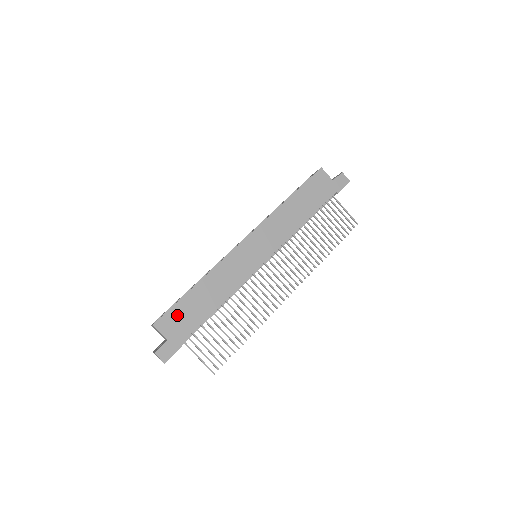
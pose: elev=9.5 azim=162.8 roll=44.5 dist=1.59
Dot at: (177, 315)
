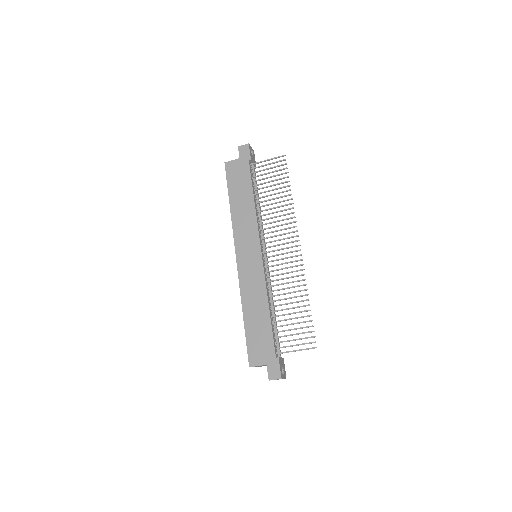
Dot at: (254, 345)
